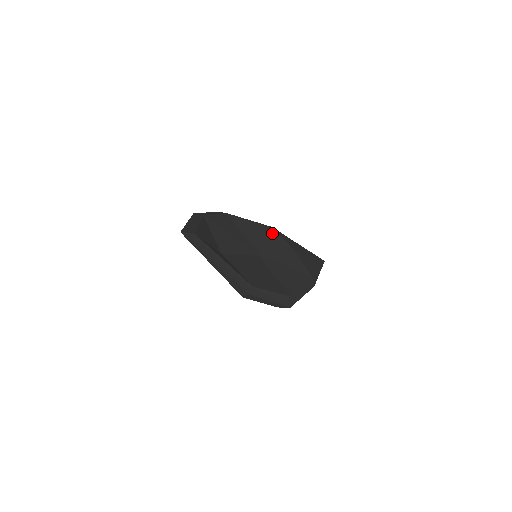
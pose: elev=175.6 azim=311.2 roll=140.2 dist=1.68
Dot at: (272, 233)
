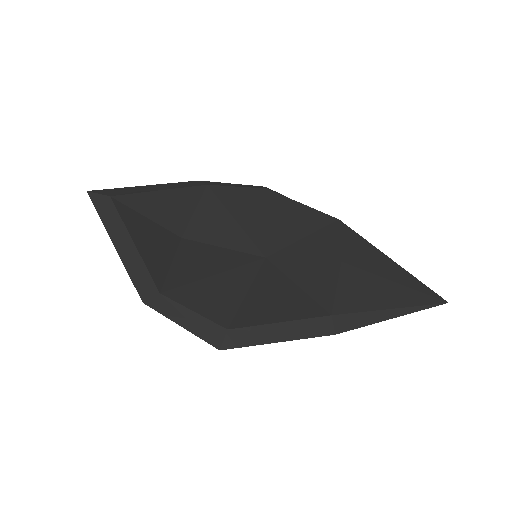
Dot at: (328, 228)
